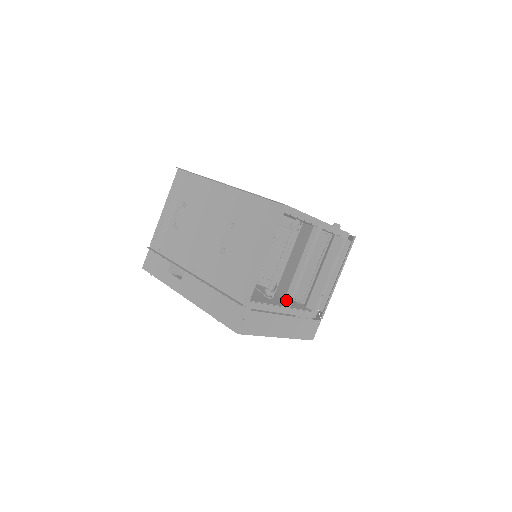
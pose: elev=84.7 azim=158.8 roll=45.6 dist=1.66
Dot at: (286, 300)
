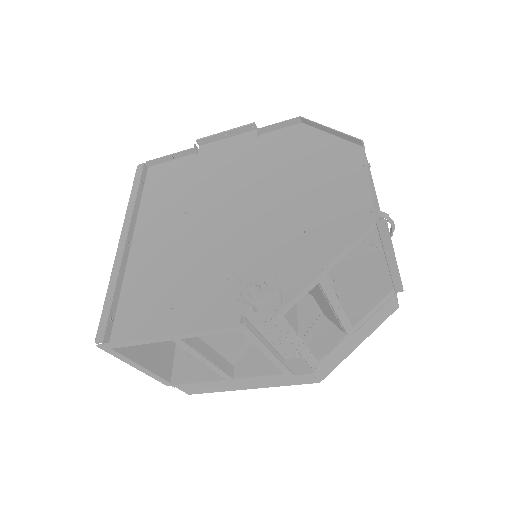
Dot at: (230, 367)
